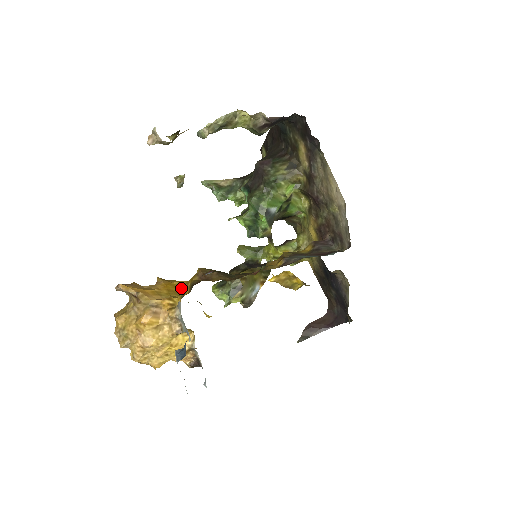
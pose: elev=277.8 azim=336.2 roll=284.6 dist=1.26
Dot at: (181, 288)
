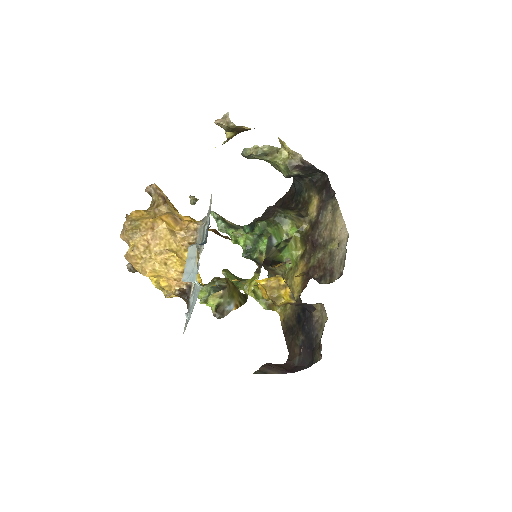
Dot at: occluded
